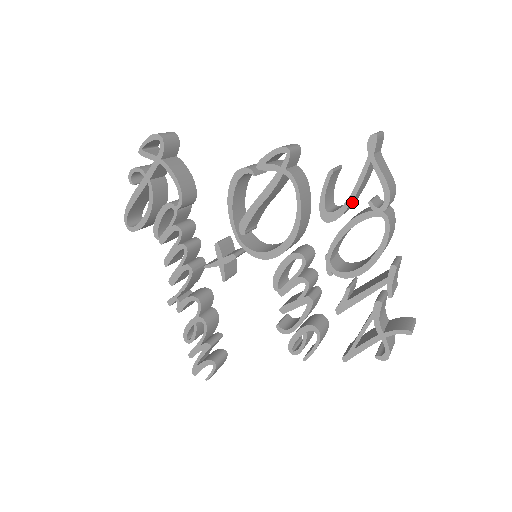
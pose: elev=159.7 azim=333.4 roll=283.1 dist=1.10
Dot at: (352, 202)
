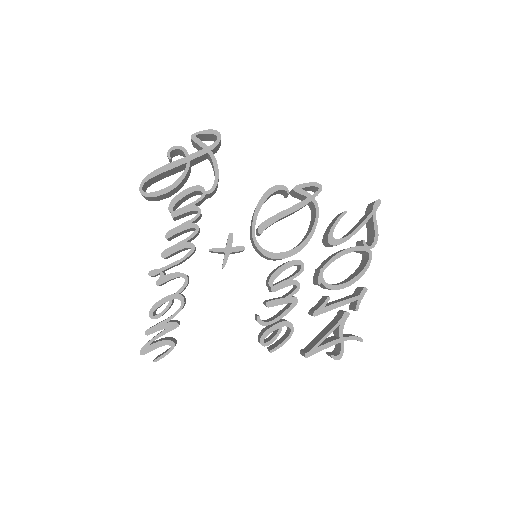
Dot at: (349, 238)
